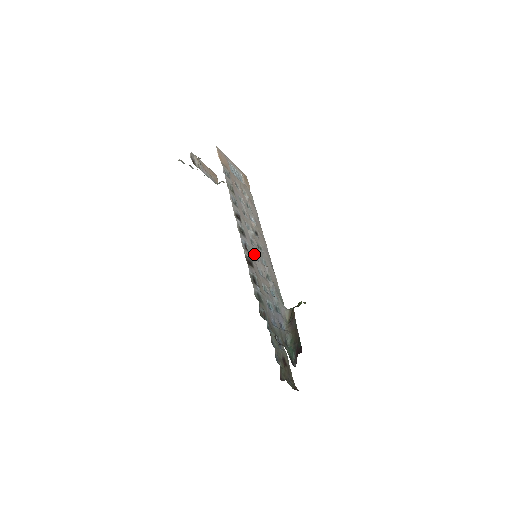
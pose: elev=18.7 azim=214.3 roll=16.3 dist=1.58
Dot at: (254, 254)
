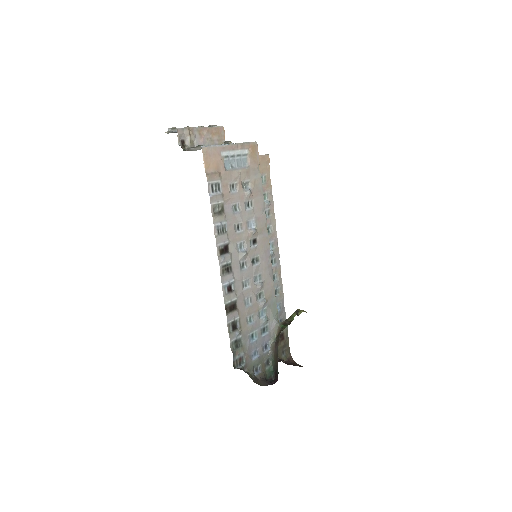
Dot at: (243, 282)
